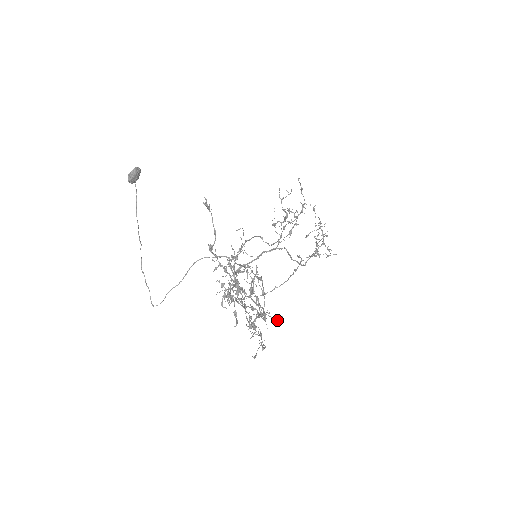
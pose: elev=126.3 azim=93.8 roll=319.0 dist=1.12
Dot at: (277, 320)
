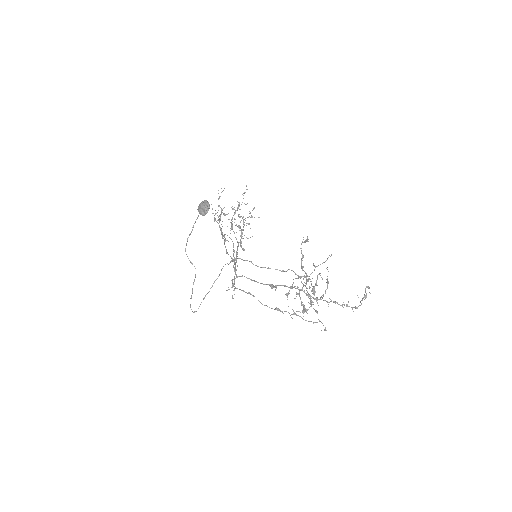
Dot at: occluded
